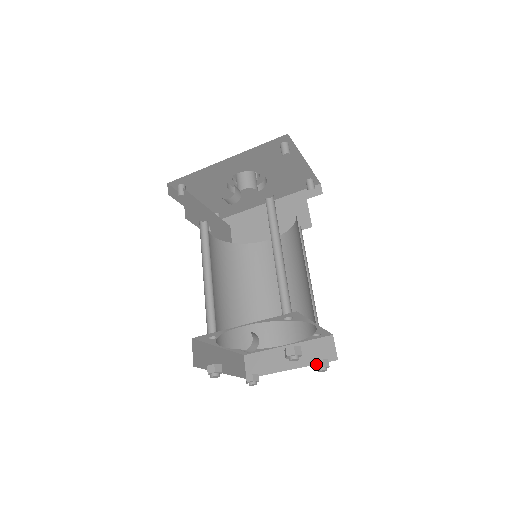
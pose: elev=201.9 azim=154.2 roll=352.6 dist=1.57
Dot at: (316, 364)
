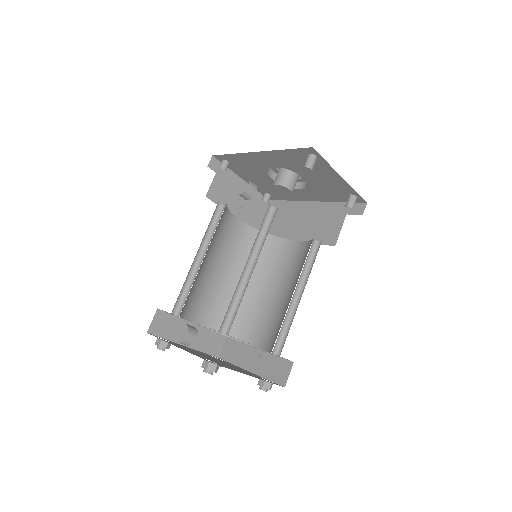
Dot at: (259, 381)
